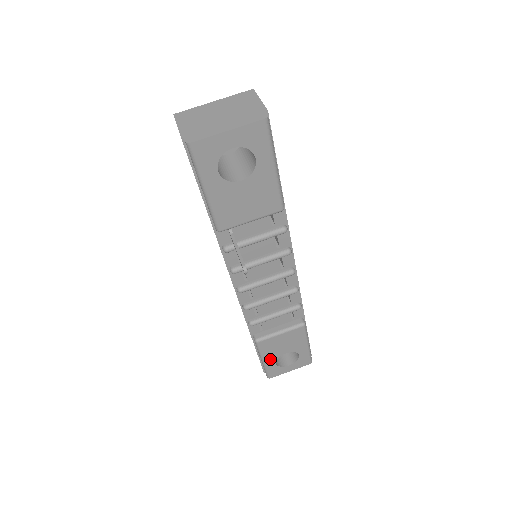
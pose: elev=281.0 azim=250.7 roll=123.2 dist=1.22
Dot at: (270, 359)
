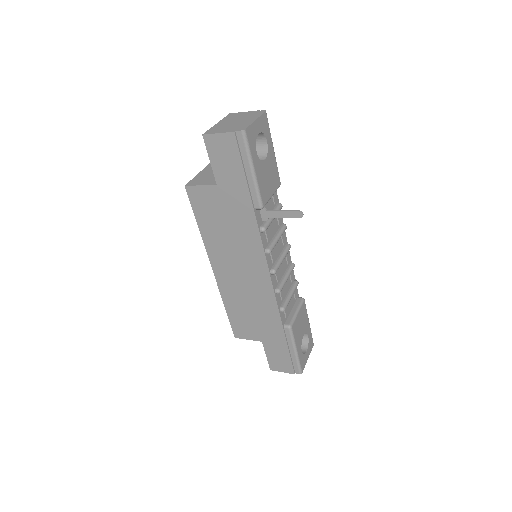
Dot at: (299, 347)
